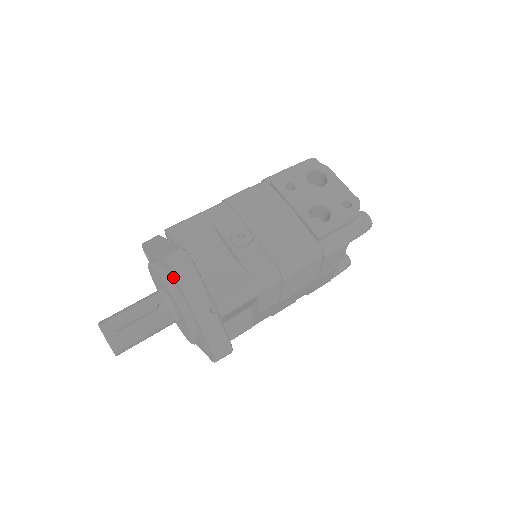
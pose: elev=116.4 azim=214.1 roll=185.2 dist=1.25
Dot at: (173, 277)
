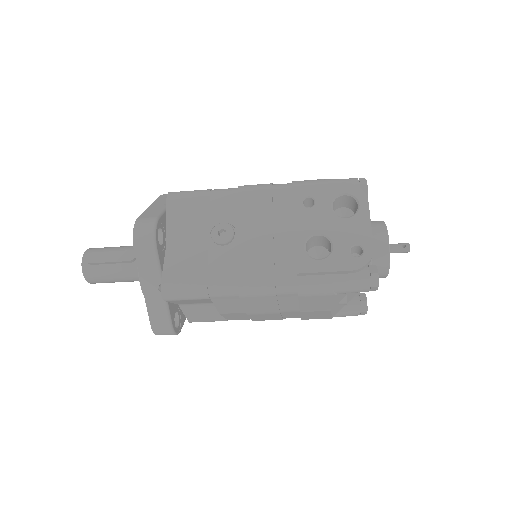
Dot at: occluded
